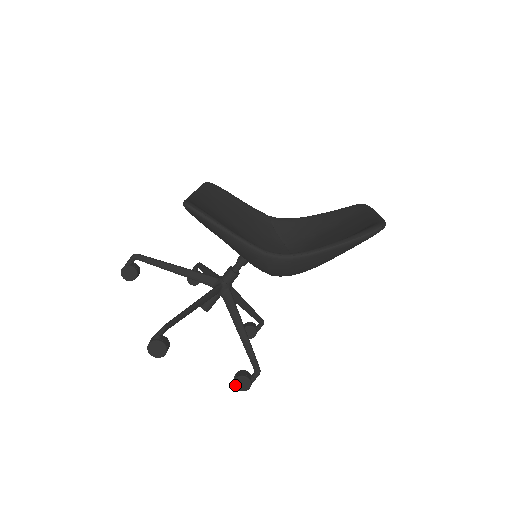
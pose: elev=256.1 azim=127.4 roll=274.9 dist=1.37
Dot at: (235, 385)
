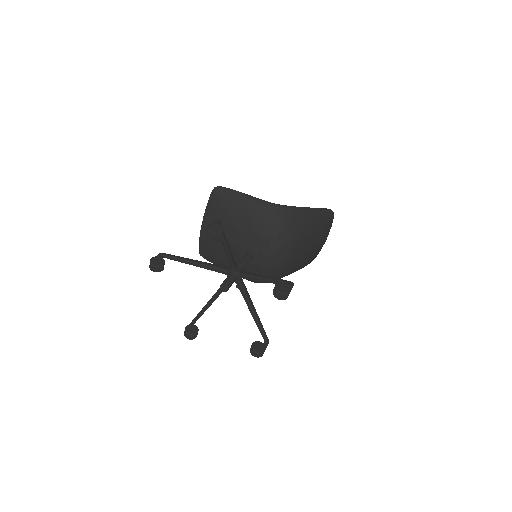
Dot at: (277, 289)
